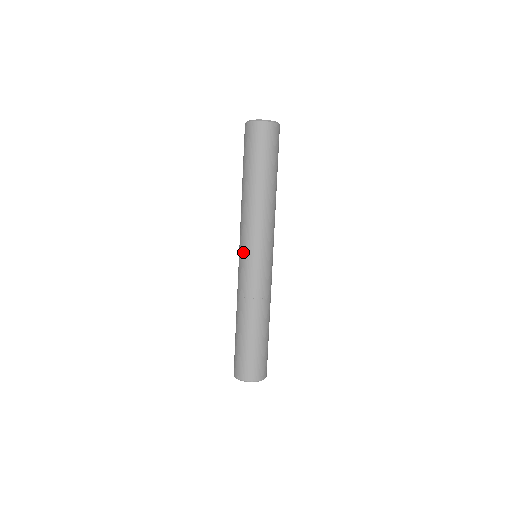
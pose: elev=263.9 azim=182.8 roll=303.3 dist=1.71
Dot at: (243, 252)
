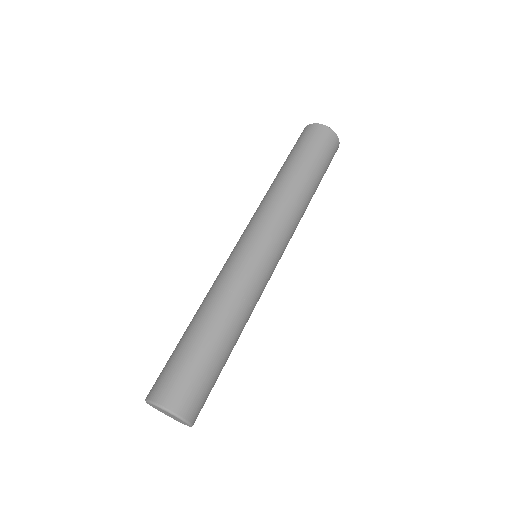
Dot at: occluded
